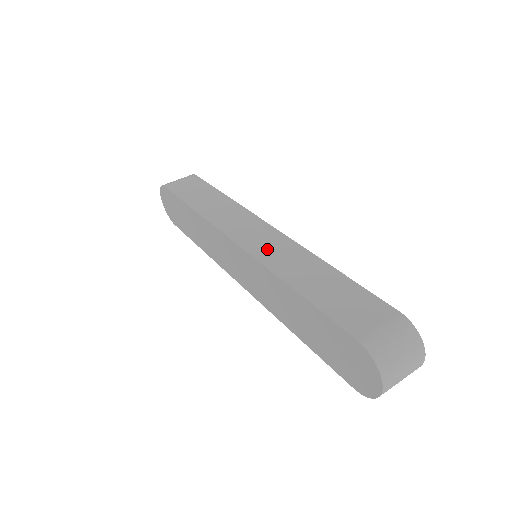
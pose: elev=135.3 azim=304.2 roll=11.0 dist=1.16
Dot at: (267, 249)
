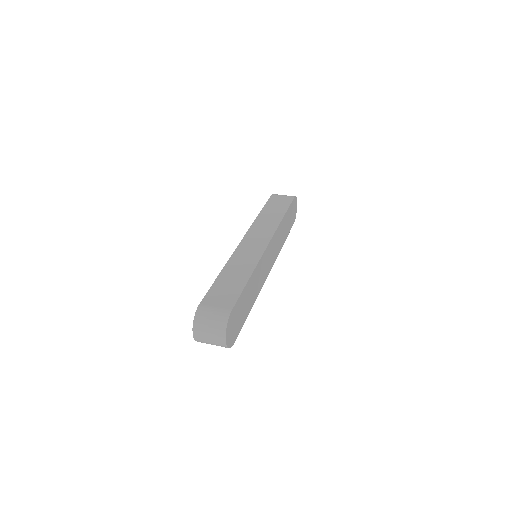
Dot at: (246, 251)
